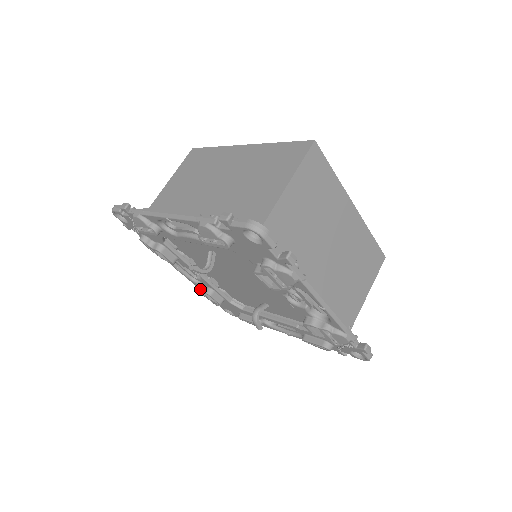
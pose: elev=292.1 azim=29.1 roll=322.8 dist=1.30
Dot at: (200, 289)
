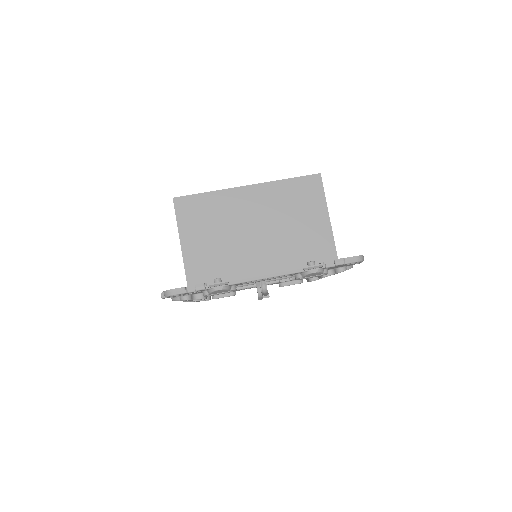
Dot at: occluded
